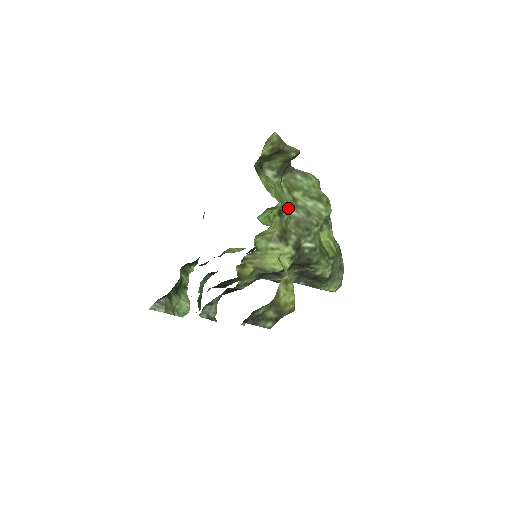
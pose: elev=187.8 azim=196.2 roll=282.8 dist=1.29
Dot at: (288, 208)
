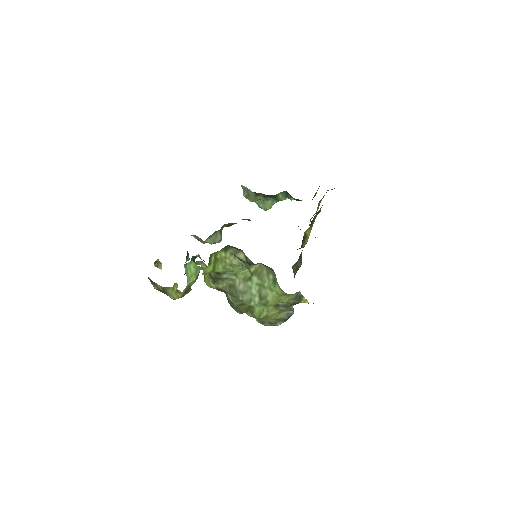
Dot at: (237, 276)
